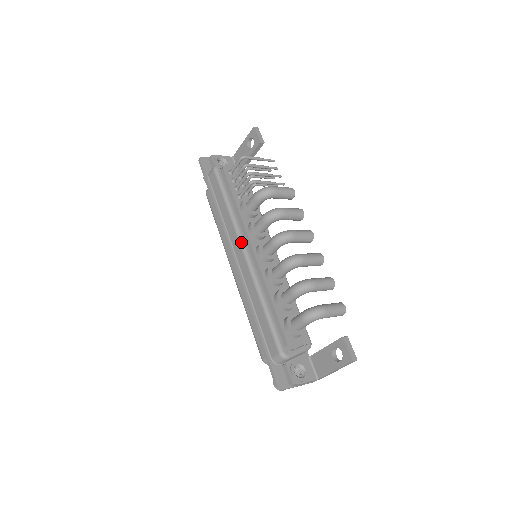
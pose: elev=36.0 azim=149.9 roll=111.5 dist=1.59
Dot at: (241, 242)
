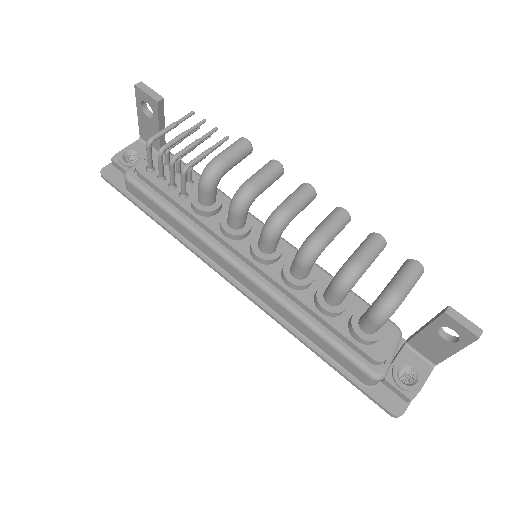
Dot at: (226, 258)
